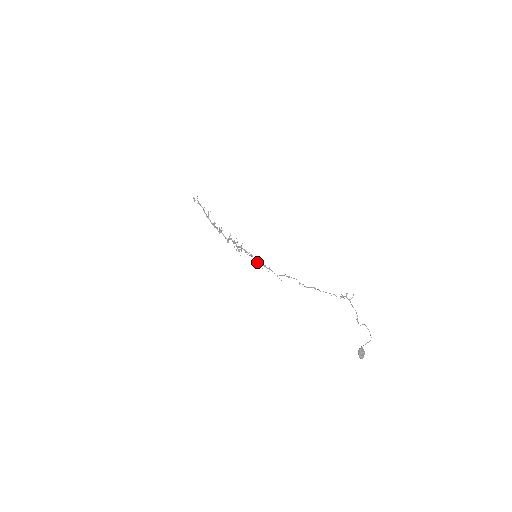
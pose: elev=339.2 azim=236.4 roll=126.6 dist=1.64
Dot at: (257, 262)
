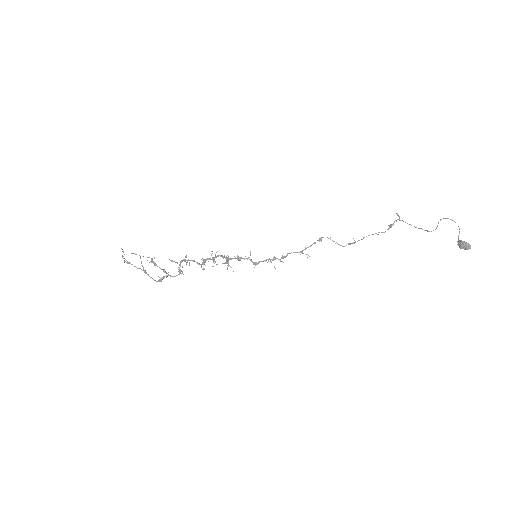
Dot at: (262, 261)
